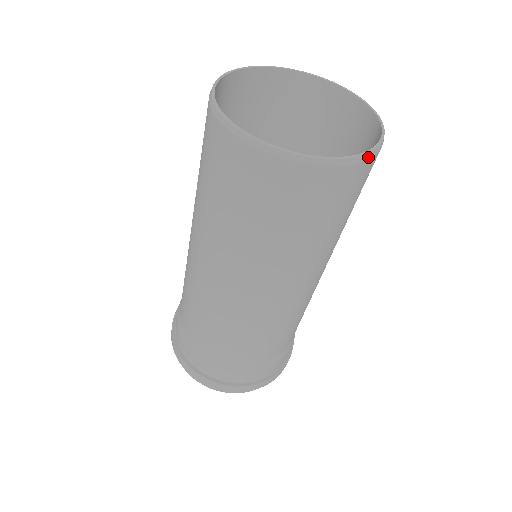
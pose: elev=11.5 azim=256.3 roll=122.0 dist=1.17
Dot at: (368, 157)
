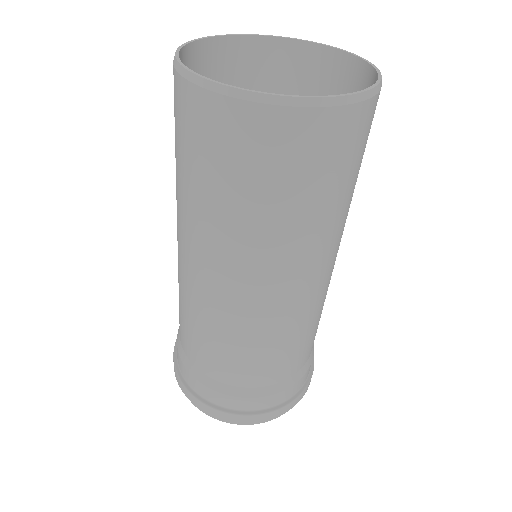
Dot at: (366, 96)
